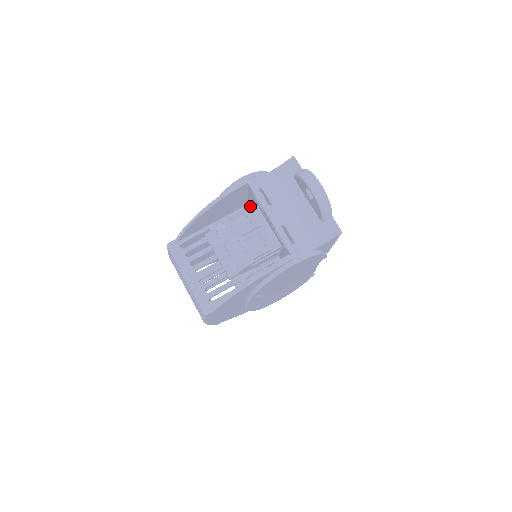
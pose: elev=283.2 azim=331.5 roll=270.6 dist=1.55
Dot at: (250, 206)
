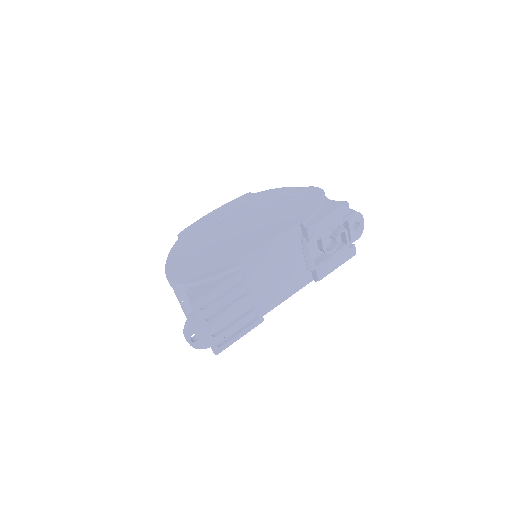
Dot at: occluded
